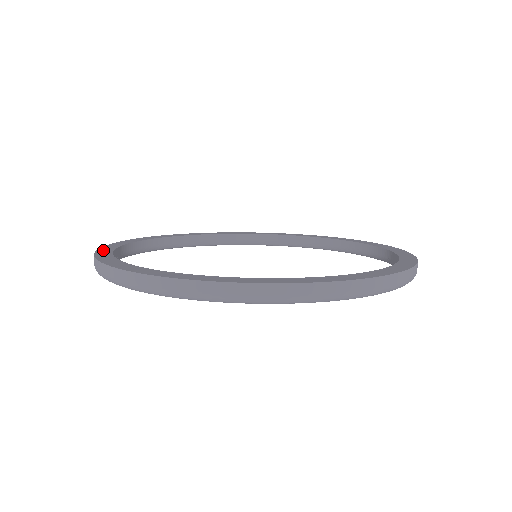
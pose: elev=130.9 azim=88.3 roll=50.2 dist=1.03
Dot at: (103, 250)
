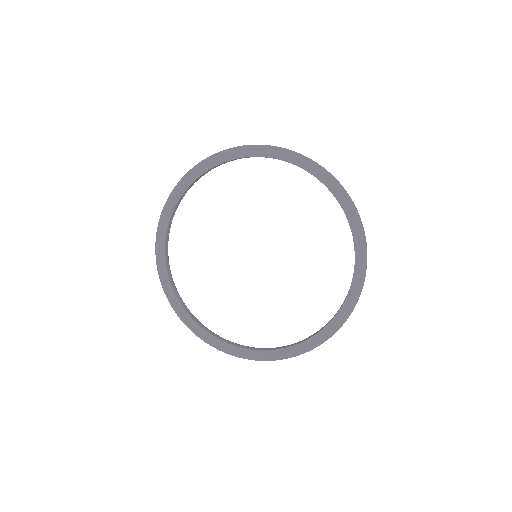
Dot at: (177, 191)
